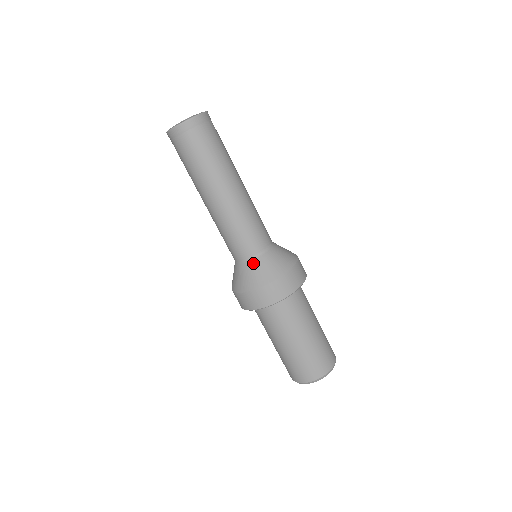
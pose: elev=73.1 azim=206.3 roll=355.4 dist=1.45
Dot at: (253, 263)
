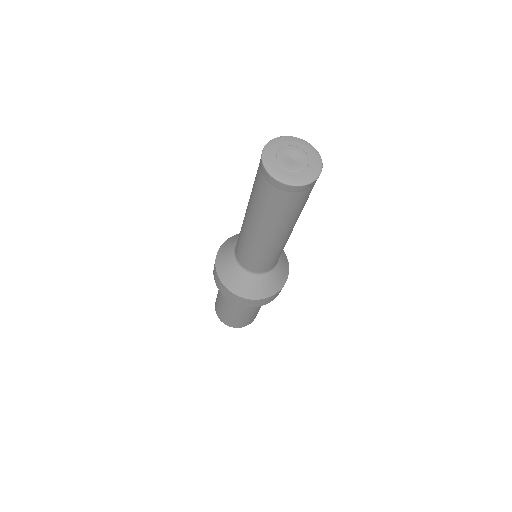
Dot at: (236, 267)
